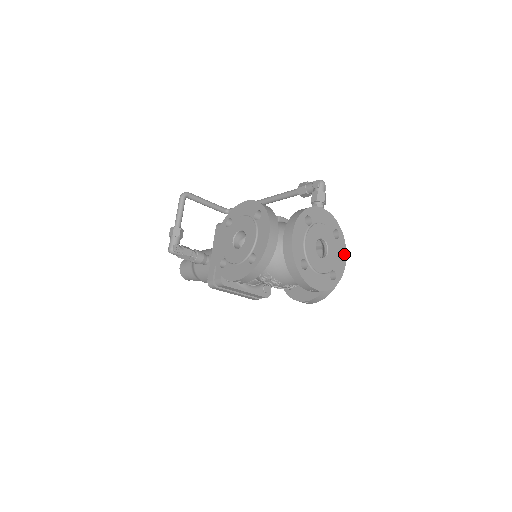
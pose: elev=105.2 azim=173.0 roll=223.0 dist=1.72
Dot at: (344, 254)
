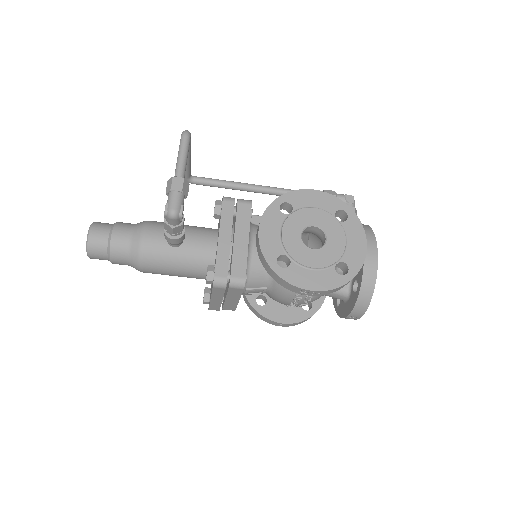
Dot at: occluded
